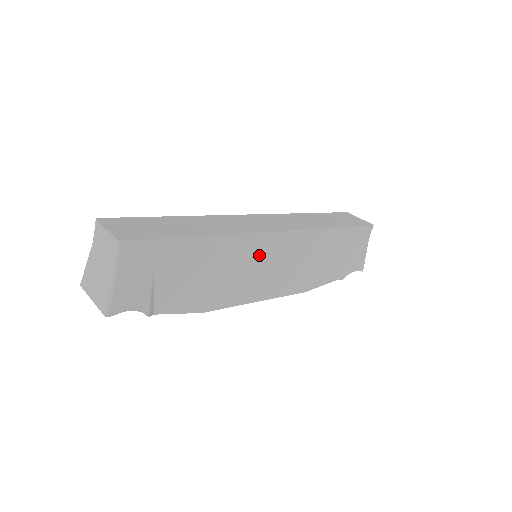
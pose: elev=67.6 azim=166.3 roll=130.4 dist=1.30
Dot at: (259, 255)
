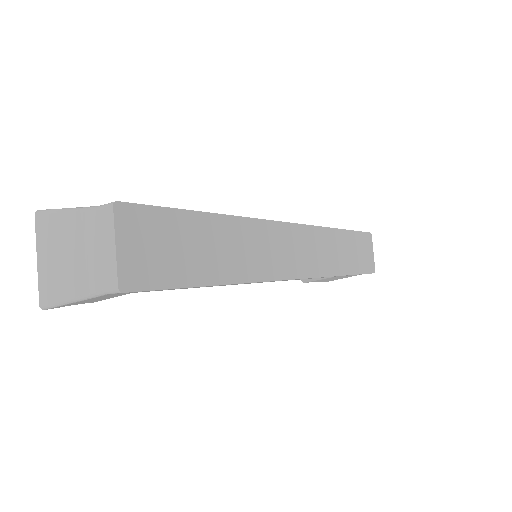
Dot at: occluded
